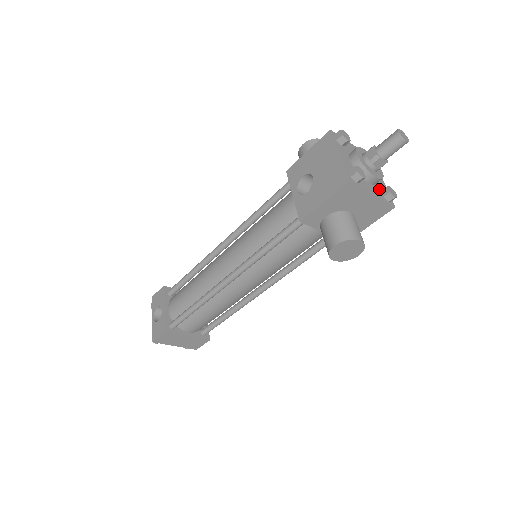
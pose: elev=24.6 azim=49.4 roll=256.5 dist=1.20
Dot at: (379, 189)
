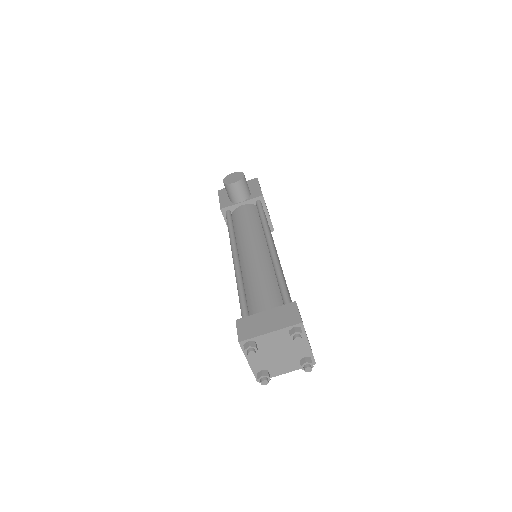
Dot at: occluded
